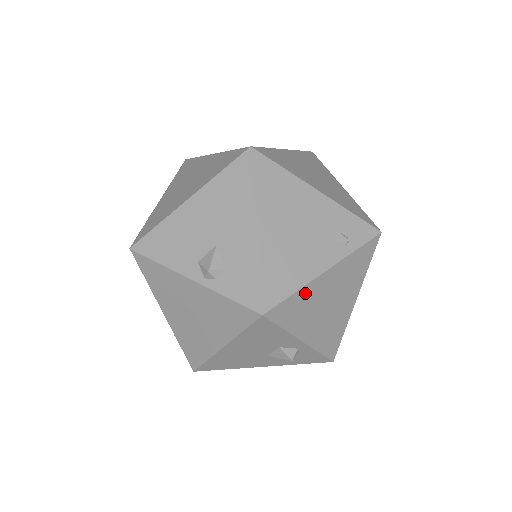
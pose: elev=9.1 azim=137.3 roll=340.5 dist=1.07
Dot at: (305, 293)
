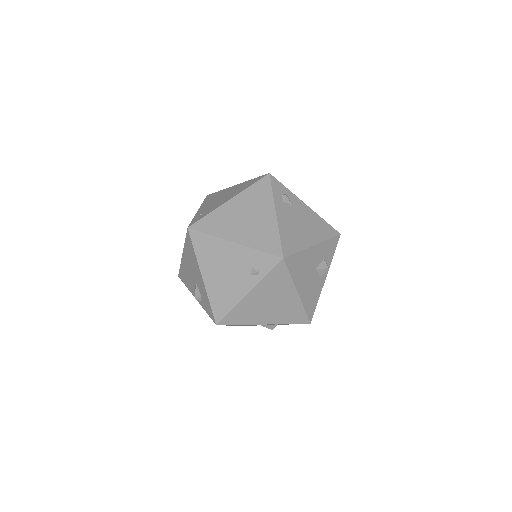
Dot at: (241, 307)
